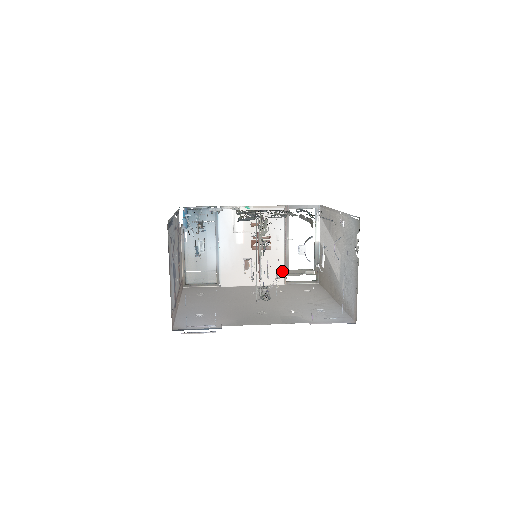
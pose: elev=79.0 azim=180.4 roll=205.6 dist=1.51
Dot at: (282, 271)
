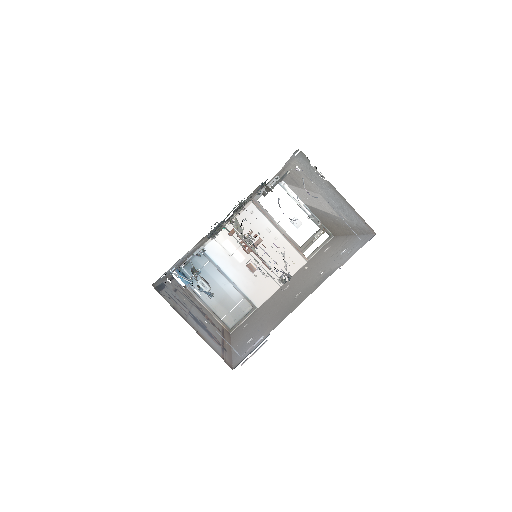
Dot at: (284, 248)
